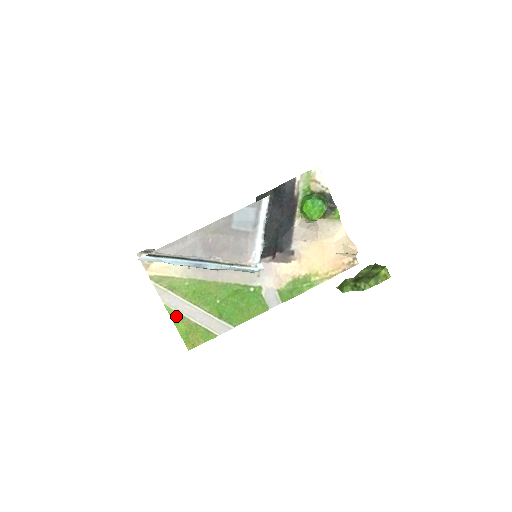
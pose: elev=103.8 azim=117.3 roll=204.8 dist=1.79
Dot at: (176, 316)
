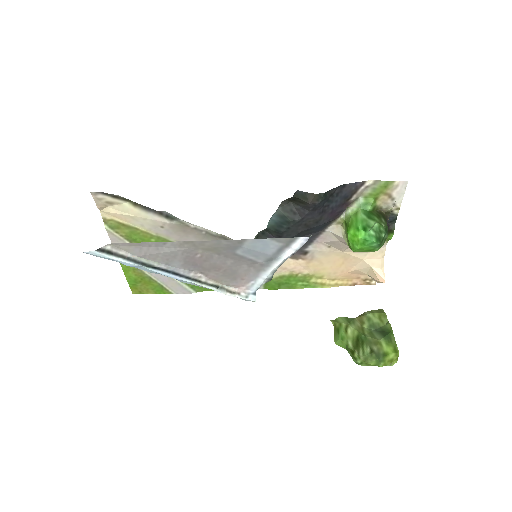
Dot at: occluded
